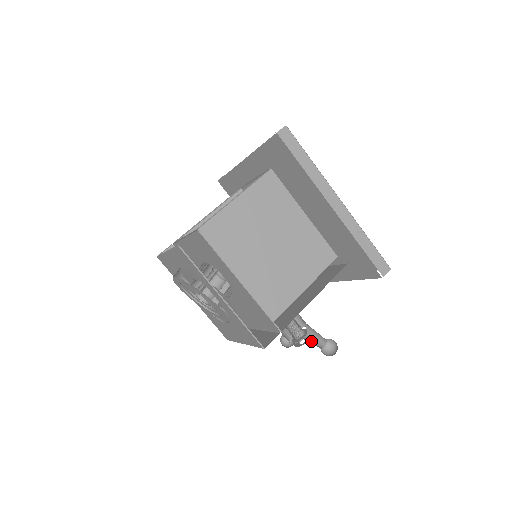
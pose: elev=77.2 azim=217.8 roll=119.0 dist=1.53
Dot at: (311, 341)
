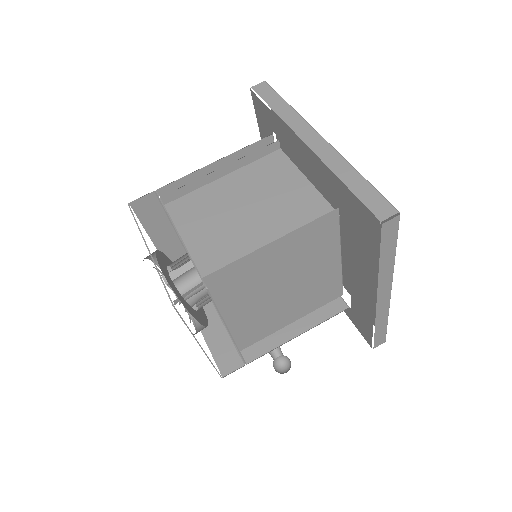
Dot at: occluded
